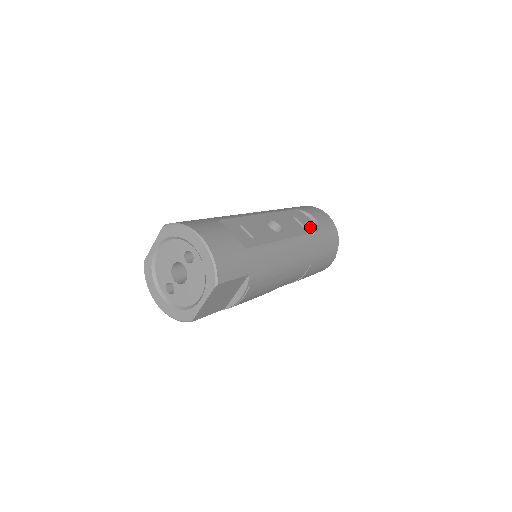
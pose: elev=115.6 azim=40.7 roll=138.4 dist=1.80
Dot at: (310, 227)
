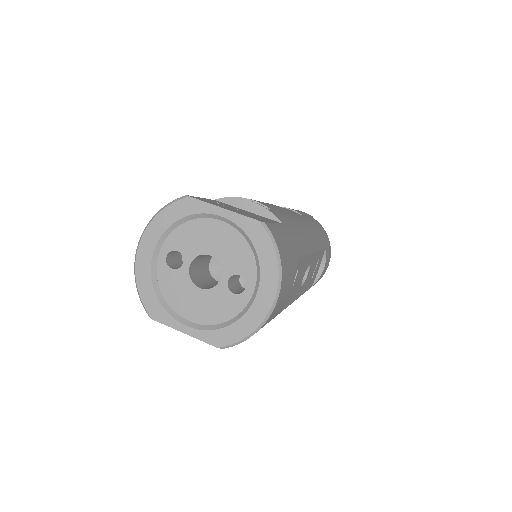
Dot at: occluded
